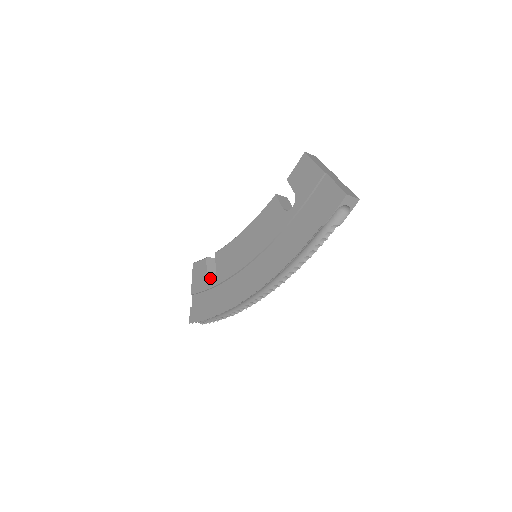
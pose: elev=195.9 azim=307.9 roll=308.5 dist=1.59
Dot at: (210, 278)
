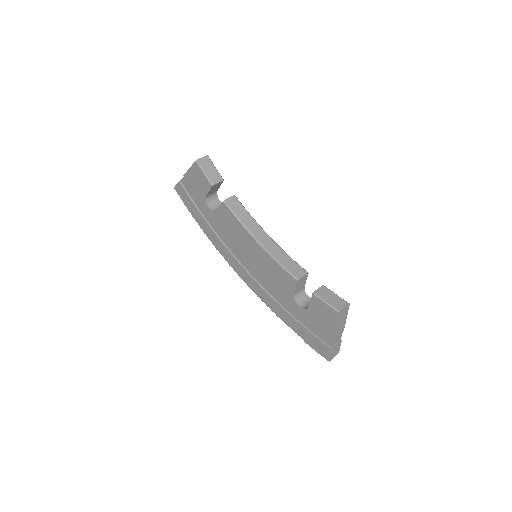
Dot at: (209, 197)
